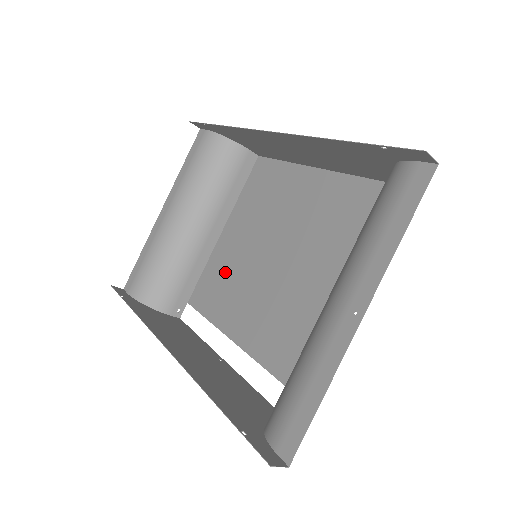
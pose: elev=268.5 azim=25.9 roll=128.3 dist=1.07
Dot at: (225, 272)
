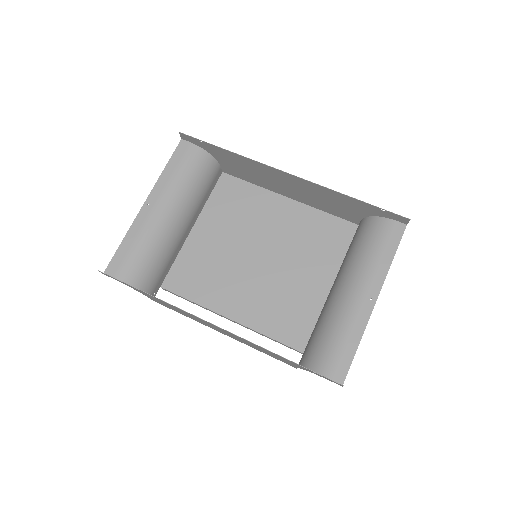
Dot at: (205, 263)
